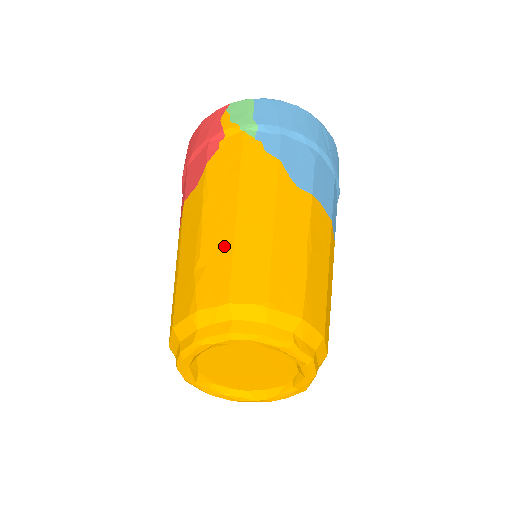
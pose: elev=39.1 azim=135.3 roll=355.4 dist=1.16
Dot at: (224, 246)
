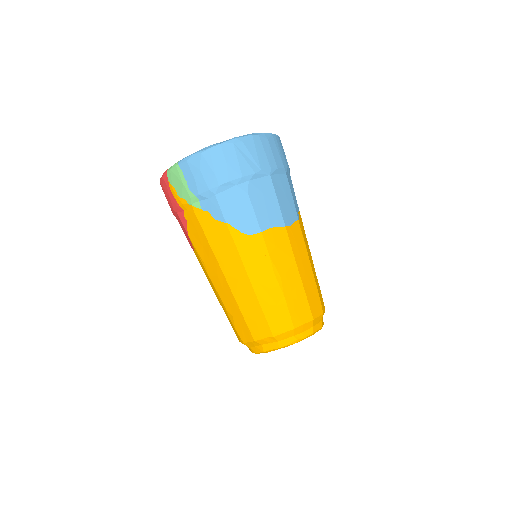
Dot at: (233, 305)
